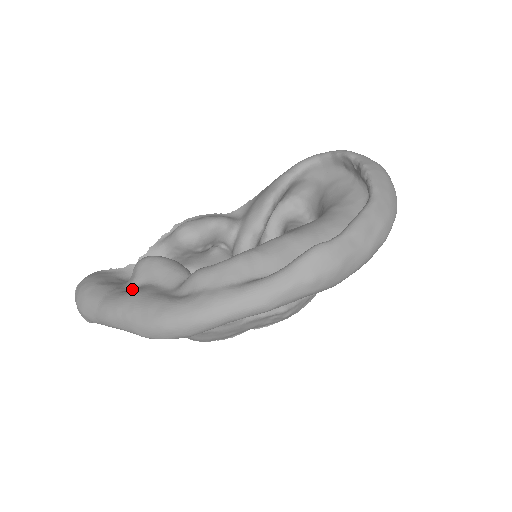
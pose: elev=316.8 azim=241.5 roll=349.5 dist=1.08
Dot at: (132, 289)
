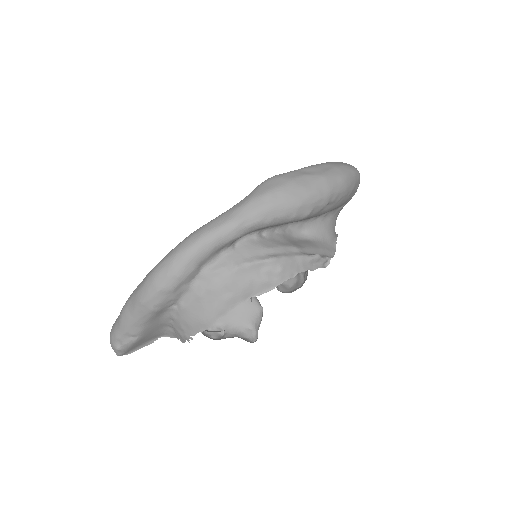
Dot at: occluded
